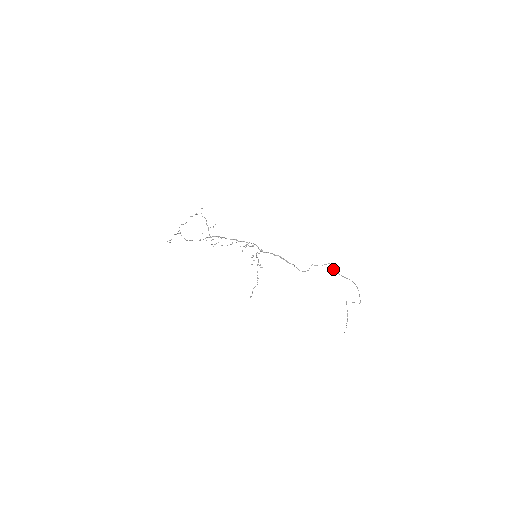
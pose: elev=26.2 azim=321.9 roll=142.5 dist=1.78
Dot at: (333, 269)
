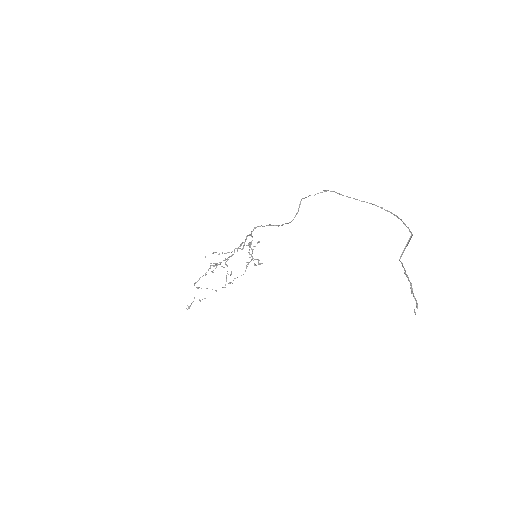
Dot at: occluded
